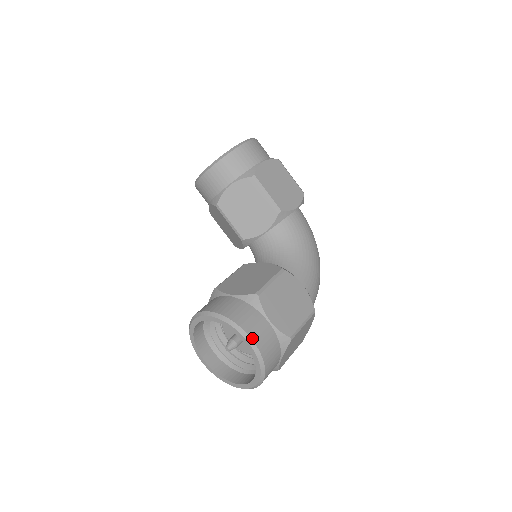
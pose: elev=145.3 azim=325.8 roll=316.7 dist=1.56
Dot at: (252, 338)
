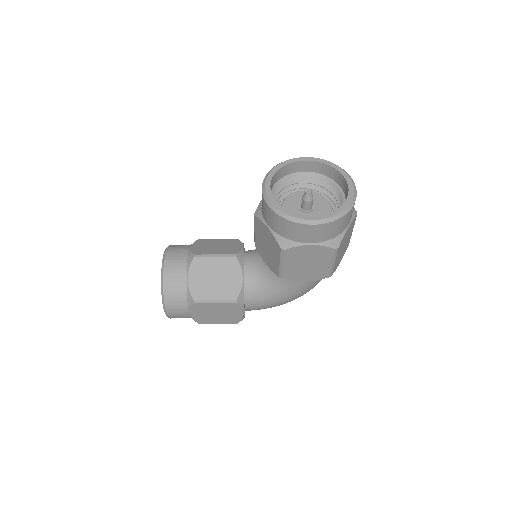
Dot at: (167, 313)
